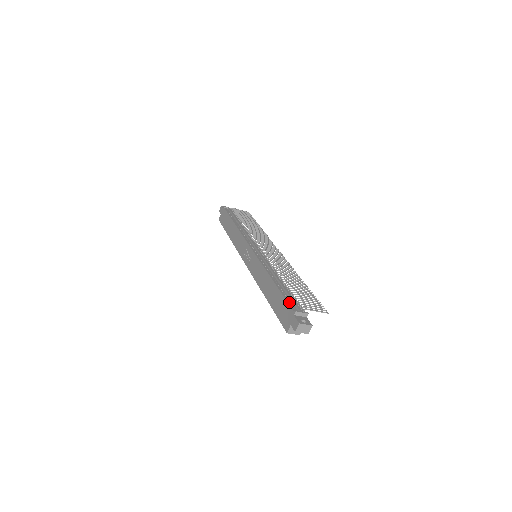
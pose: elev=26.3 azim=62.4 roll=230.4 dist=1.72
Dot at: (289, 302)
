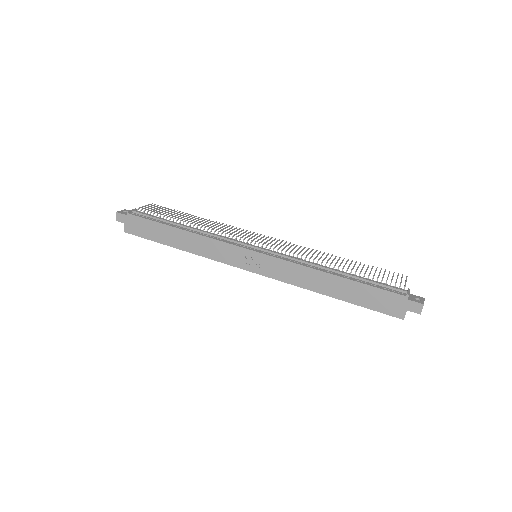
Dot at: (385, 289)
